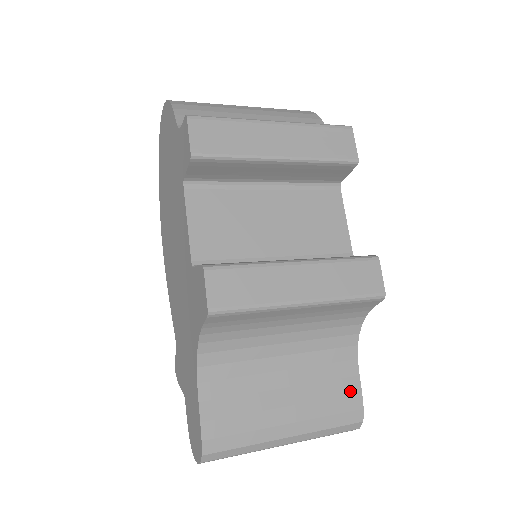
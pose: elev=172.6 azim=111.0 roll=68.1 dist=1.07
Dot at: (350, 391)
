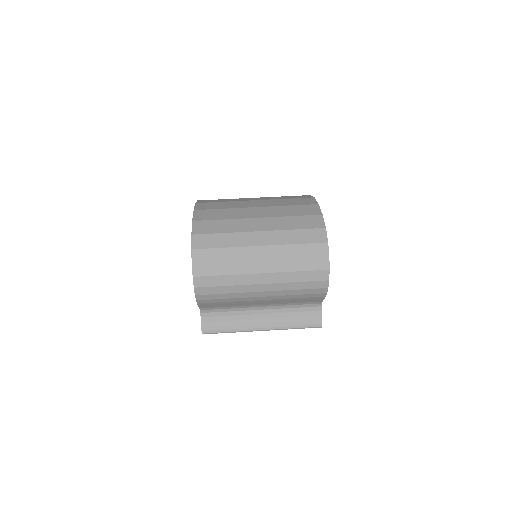
Dot at: occluded
